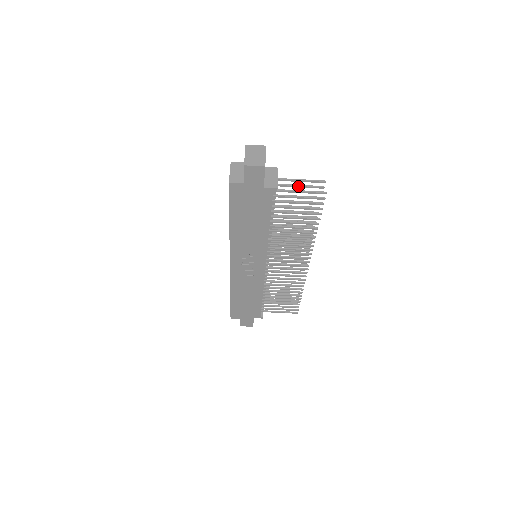
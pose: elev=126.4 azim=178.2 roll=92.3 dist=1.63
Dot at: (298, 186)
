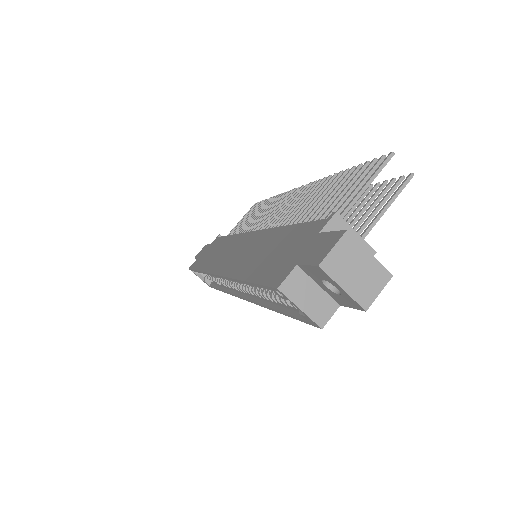
Dot at: (356, 193)
